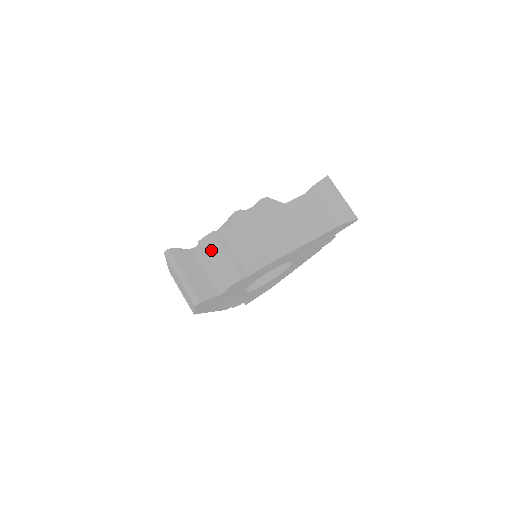
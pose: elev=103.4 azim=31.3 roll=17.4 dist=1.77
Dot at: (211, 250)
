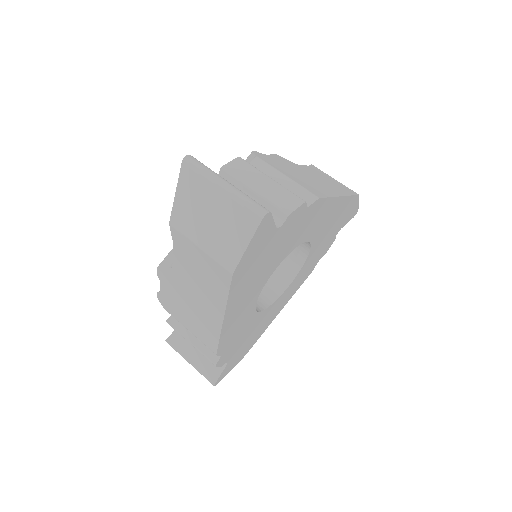
Dot at: (245, 175)
